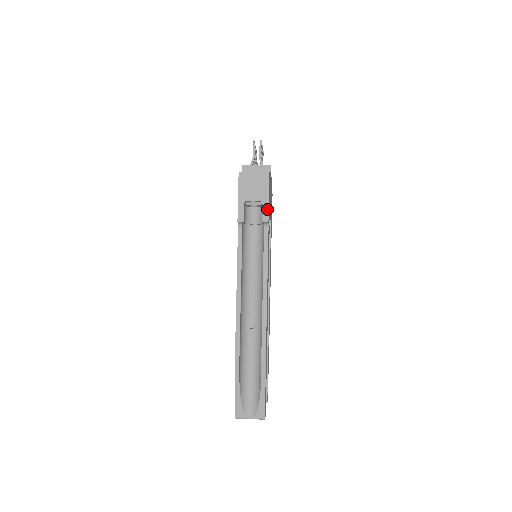
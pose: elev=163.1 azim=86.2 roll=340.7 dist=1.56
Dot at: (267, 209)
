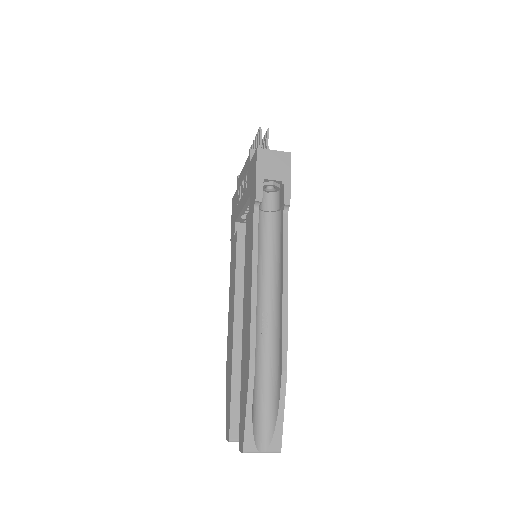
Dot at: (289, 190)
